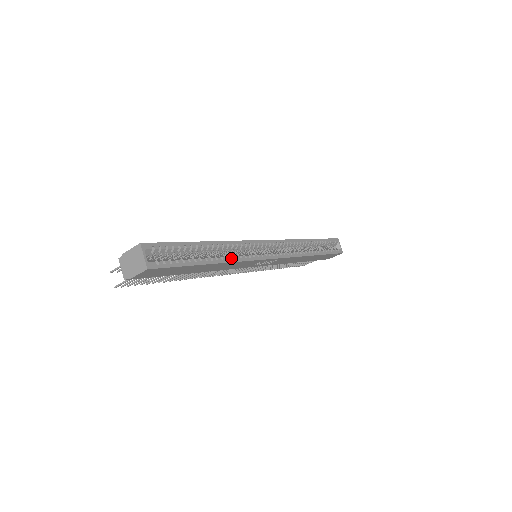
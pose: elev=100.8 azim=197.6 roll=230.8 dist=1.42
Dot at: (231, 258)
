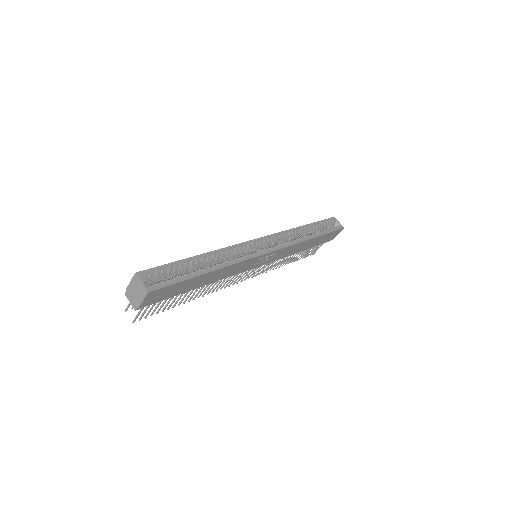
Dot at: (228, 263)
